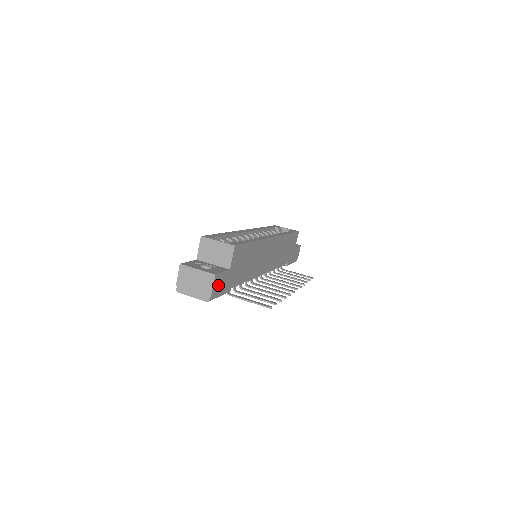
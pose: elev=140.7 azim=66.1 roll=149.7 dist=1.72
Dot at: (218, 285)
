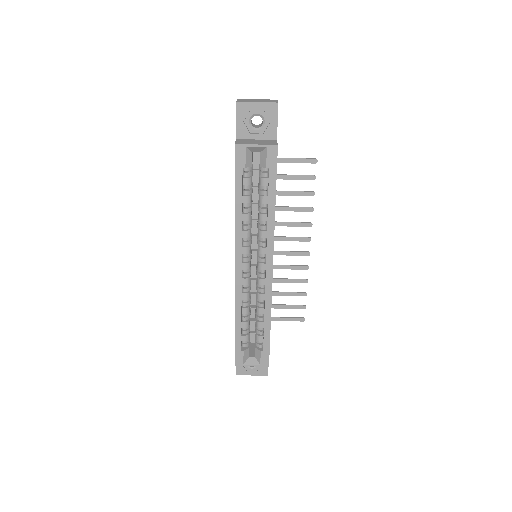
Dot at: occluded
